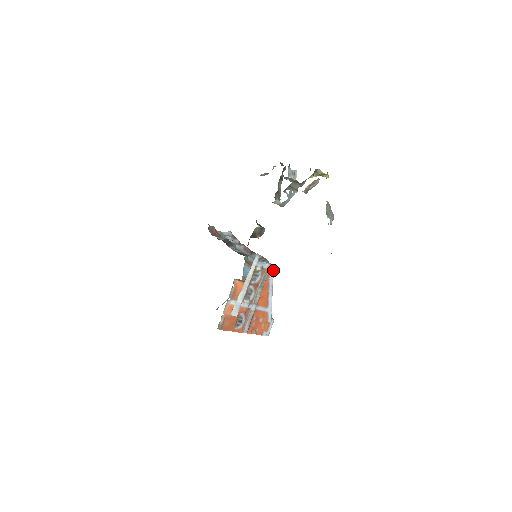
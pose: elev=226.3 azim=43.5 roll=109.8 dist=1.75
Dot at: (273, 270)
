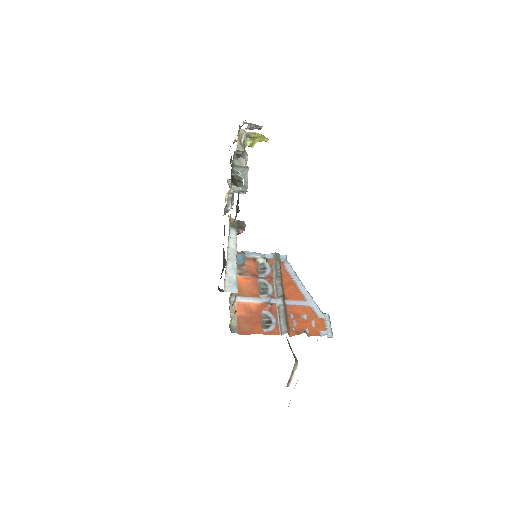
Dot at: (286, 260)
